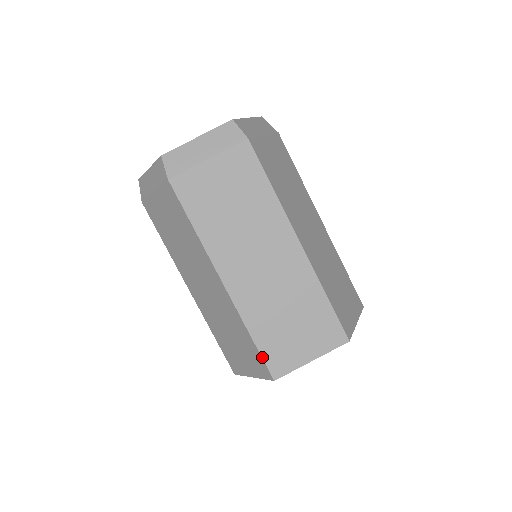
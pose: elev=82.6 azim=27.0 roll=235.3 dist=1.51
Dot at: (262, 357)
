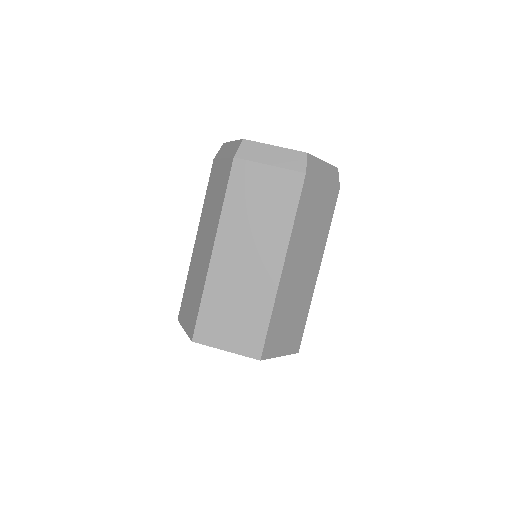
Dot at: (266, 338)
